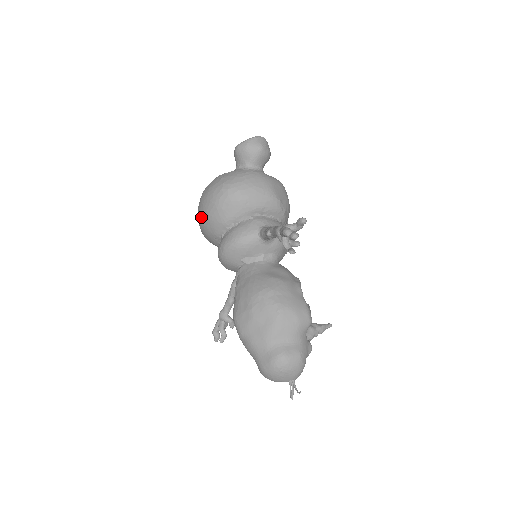
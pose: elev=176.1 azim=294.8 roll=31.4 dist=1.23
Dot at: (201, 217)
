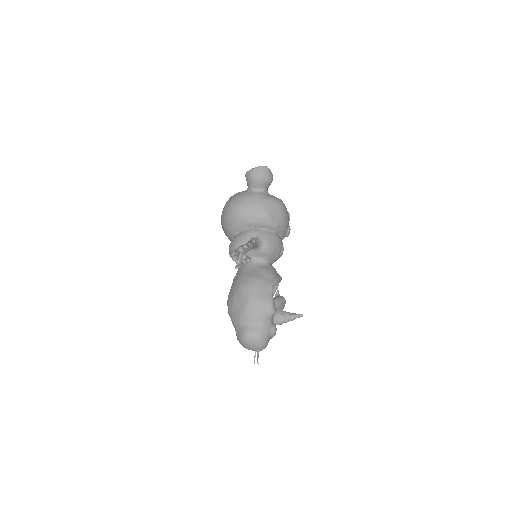
Dot at: (221, 224)
